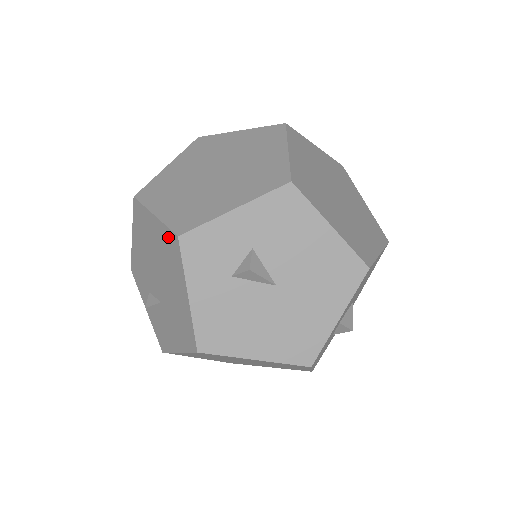
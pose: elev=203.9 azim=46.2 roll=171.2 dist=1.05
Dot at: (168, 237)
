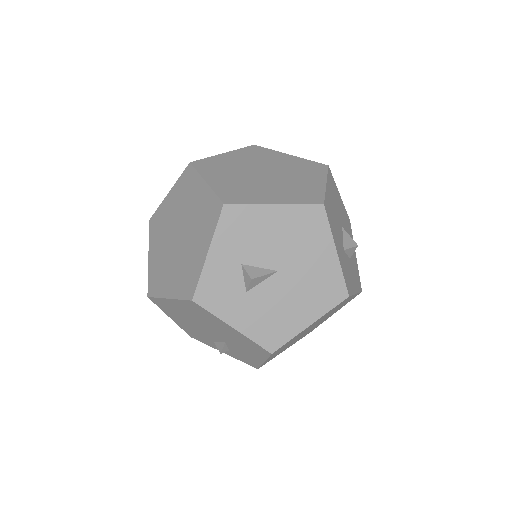
Dot at: (188, 305)
